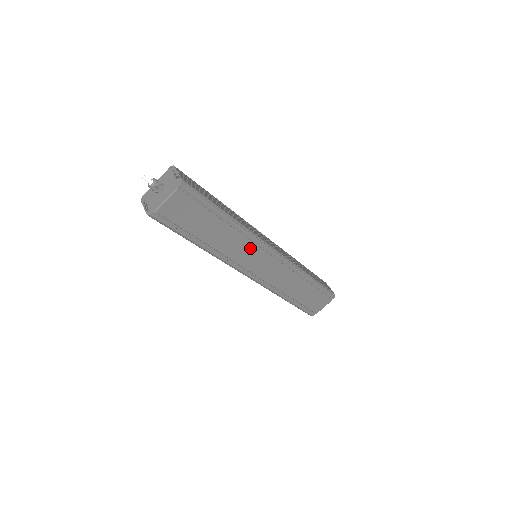
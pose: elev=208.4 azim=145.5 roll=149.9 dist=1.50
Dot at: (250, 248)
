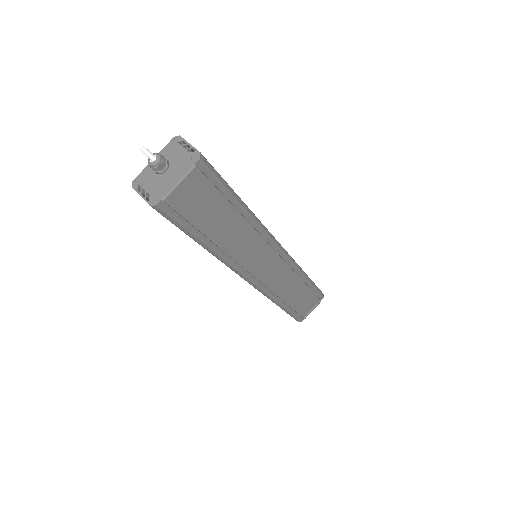
Dot at: (258, 246)
